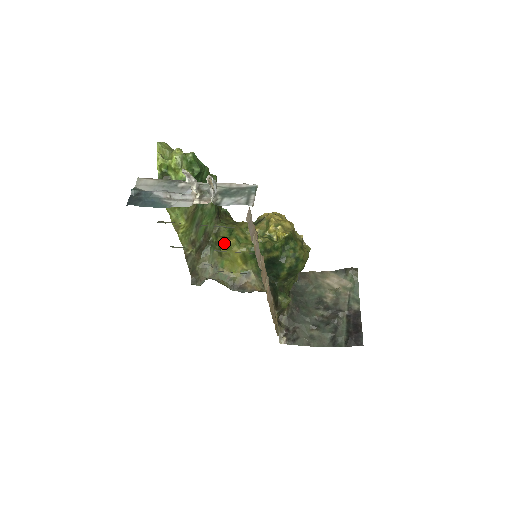
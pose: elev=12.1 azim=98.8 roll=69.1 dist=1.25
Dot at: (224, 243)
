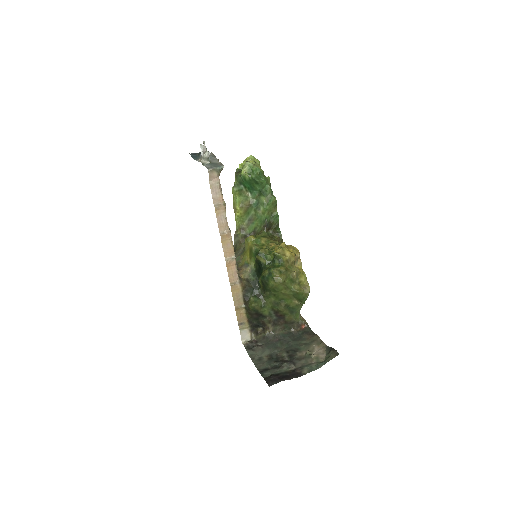
Dot at: (249, 236)
